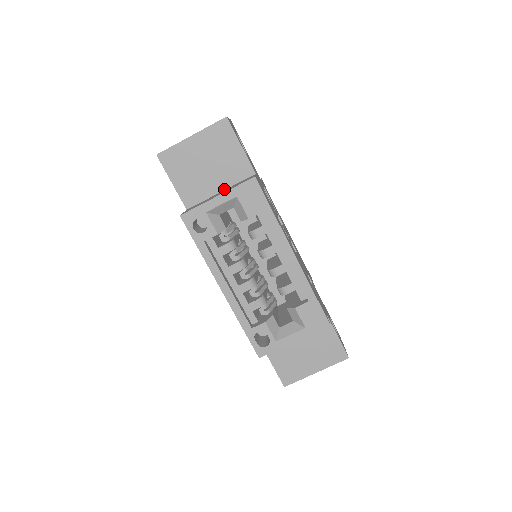
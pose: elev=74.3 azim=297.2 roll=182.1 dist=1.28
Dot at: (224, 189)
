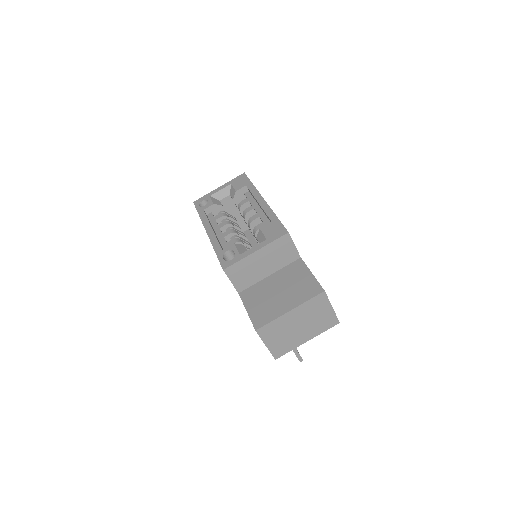
Dot at: occluded
